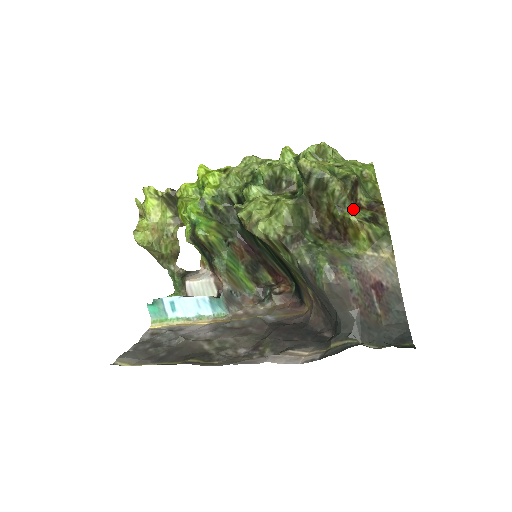
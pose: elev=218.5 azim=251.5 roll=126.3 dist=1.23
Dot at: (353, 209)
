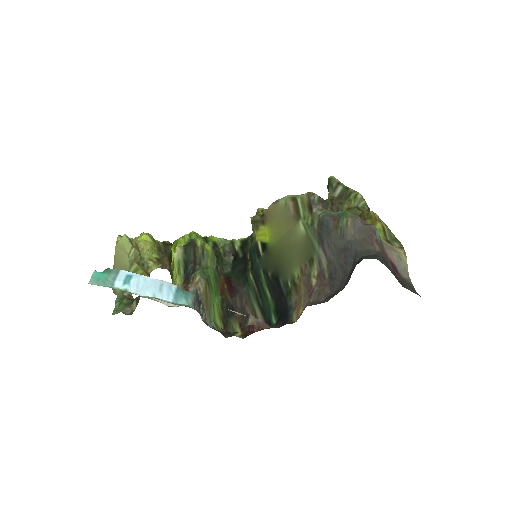
Dot at: occluded
